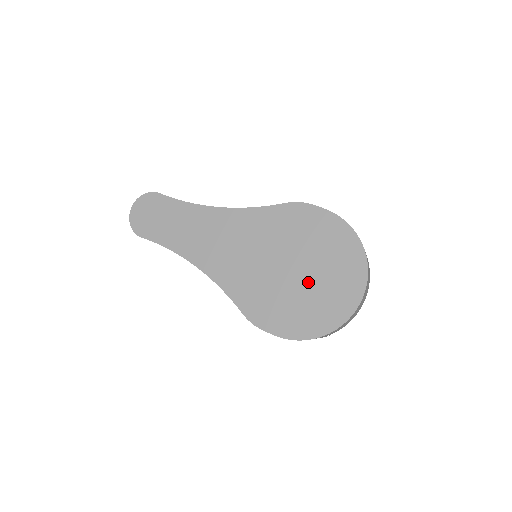
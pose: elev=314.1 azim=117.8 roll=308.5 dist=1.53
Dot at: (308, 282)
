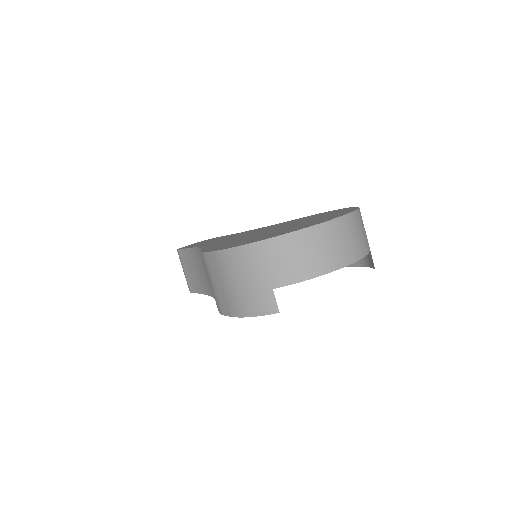
Dot at: (283, 229)
